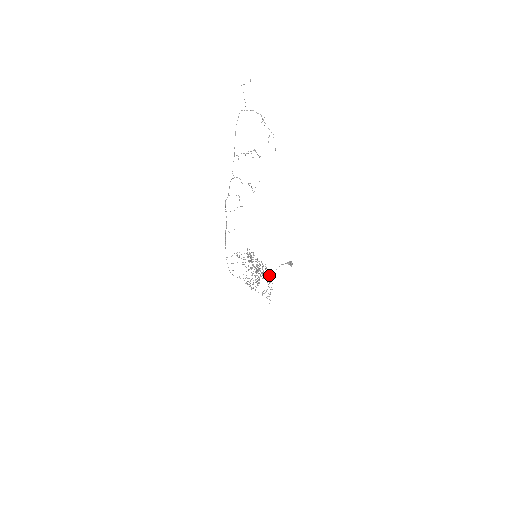
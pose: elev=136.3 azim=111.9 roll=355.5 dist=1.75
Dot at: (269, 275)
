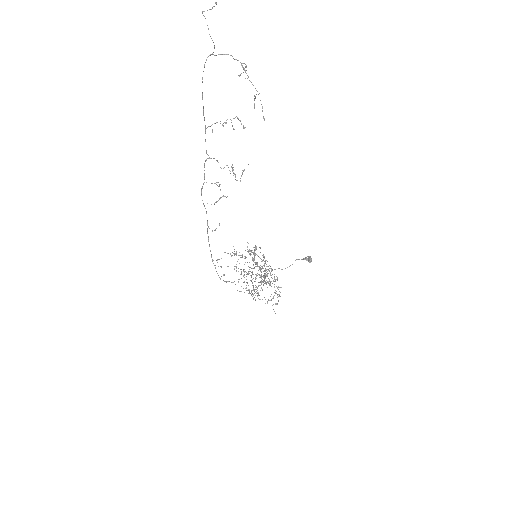
Dot at: (275, 279)
